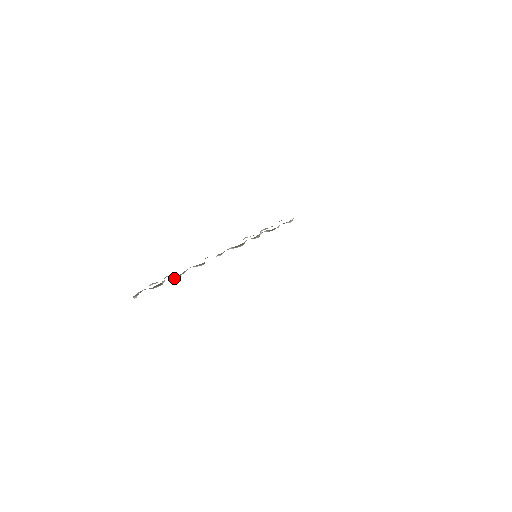
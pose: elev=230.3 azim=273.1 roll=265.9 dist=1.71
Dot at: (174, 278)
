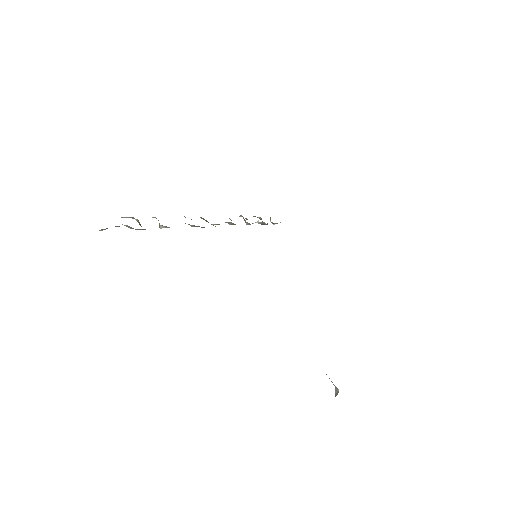
Dot at: (161, 227)
